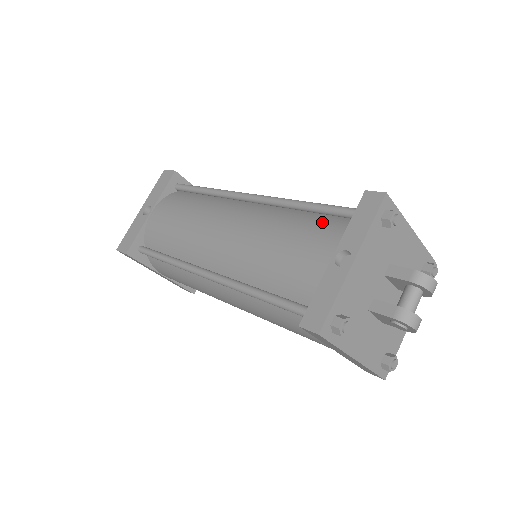
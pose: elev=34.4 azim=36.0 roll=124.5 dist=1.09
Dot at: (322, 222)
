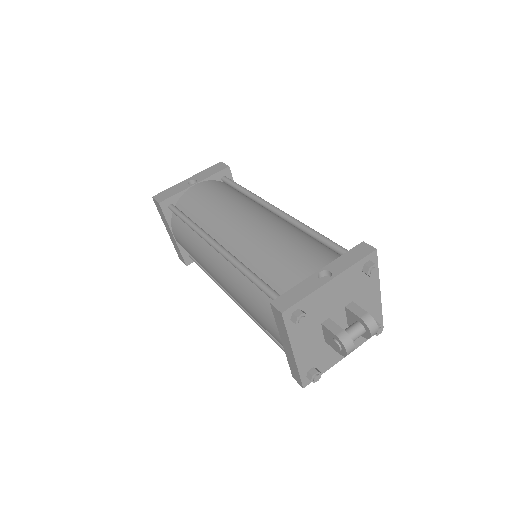
Dot at: (322, 249)
